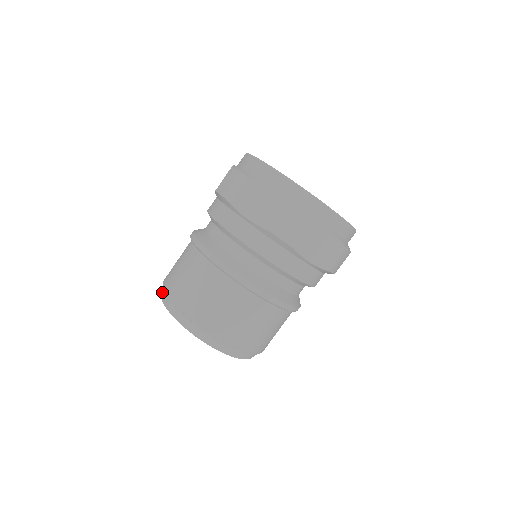
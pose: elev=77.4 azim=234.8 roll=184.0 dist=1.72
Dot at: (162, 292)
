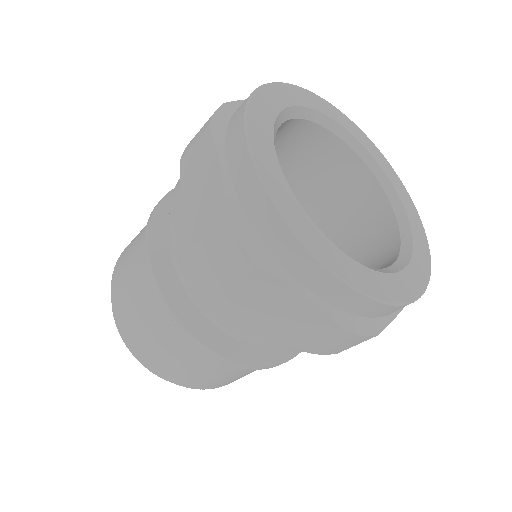
Dot at: occluded
